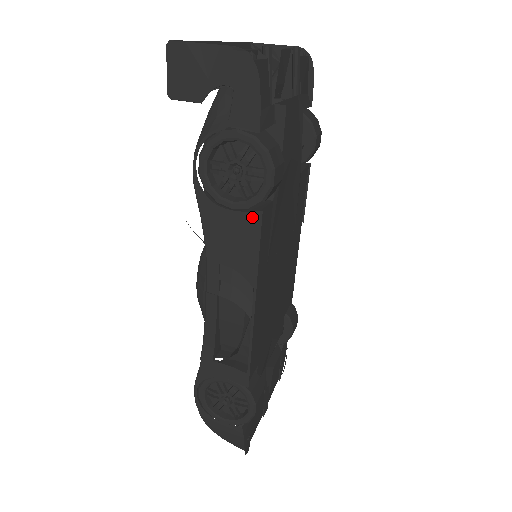
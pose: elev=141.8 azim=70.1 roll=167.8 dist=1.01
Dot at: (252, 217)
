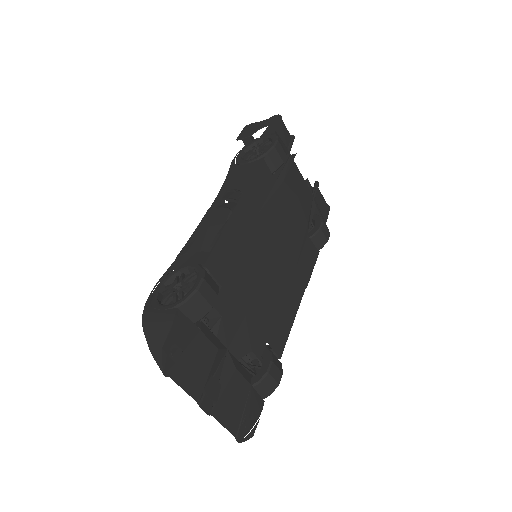
Dot at: (258, 162)
